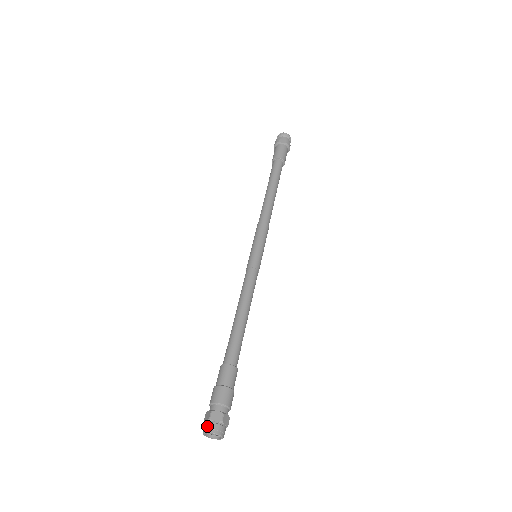
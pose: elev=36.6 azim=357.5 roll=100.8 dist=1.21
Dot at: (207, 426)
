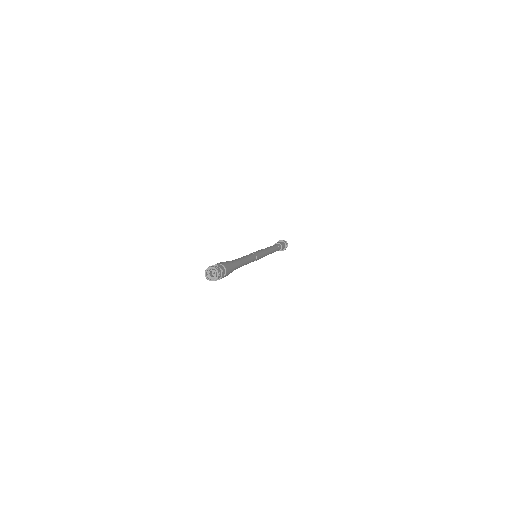
Dot at: (213, 265)
